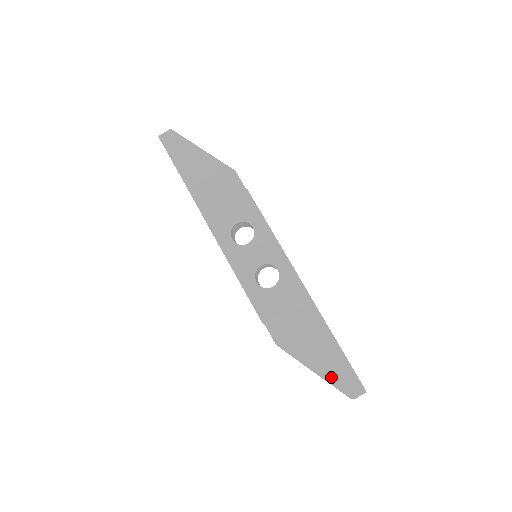
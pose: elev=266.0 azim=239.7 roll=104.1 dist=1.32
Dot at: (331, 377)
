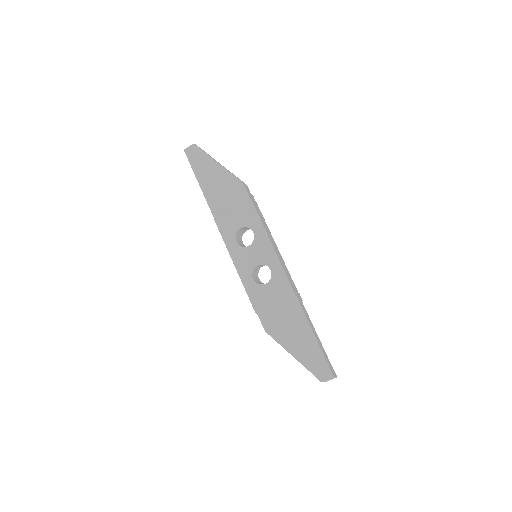
Dot at: (306, 362)
